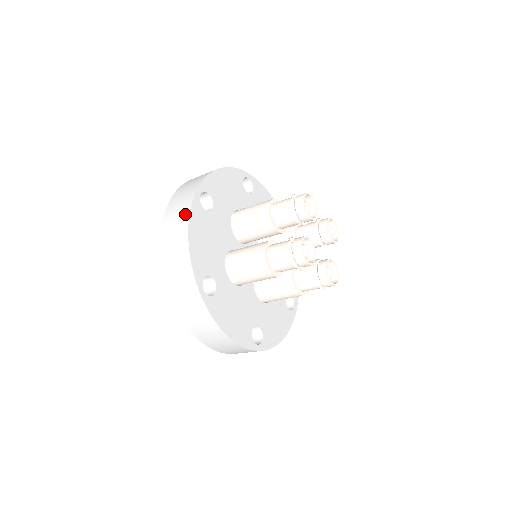
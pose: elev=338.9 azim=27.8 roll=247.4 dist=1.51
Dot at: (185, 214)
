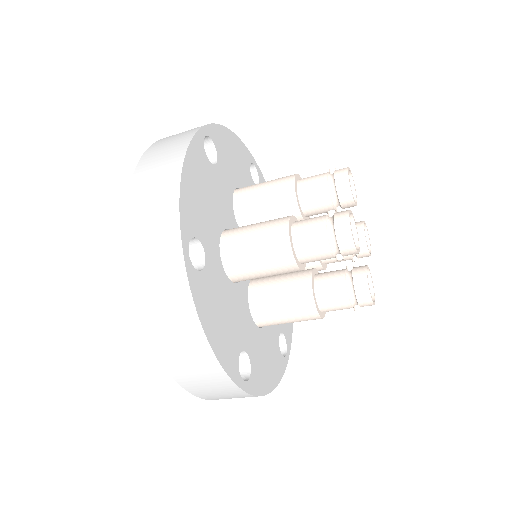
Dot at: (181, 146)
